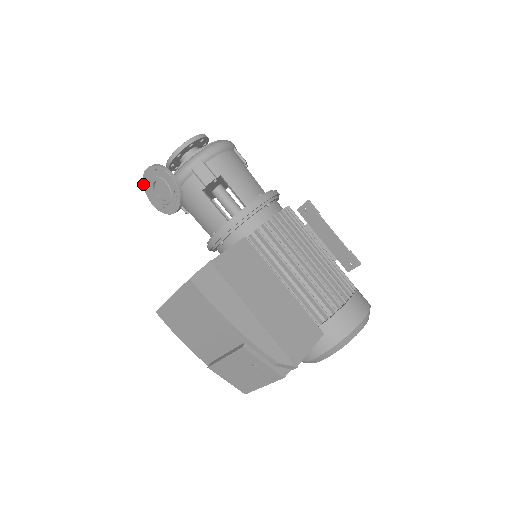
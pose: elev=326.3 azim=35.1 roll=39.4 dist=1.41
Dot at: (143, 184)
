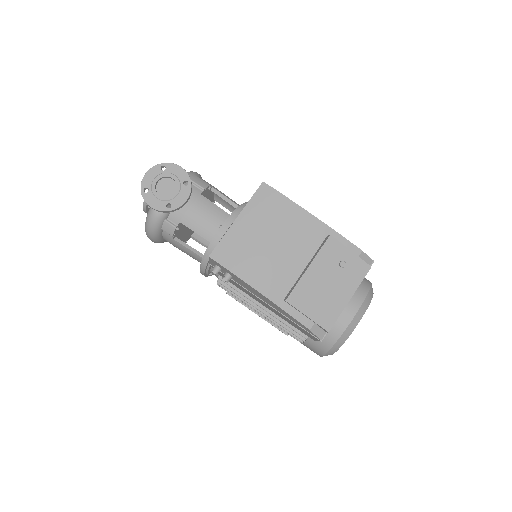
Dot at: (141, 188)
